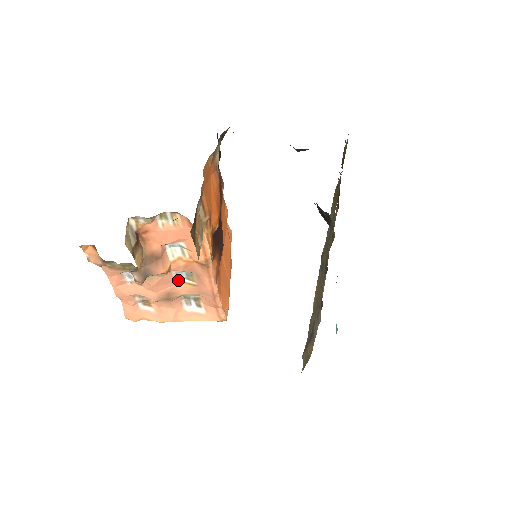
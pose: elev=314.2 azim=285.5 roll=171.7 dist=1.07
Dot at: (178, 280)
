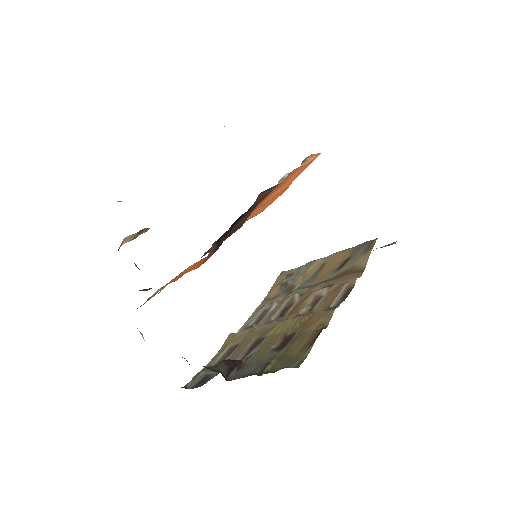
Dot at: occluded
